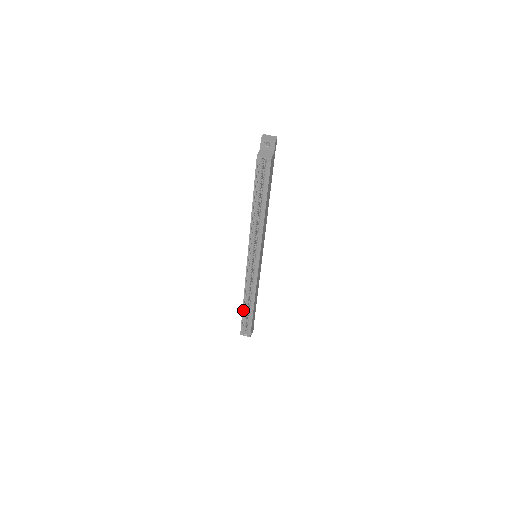
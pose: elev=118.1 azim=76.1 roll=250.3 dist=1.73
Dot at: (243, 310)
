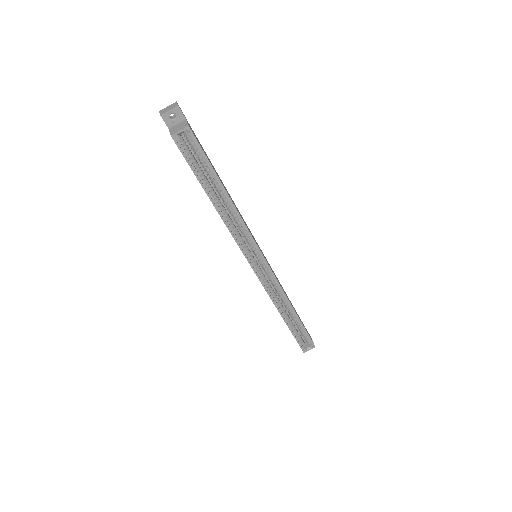
Dot at: (287, 325)
